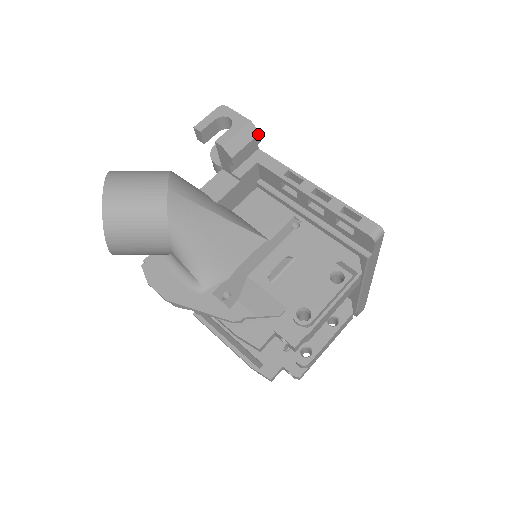
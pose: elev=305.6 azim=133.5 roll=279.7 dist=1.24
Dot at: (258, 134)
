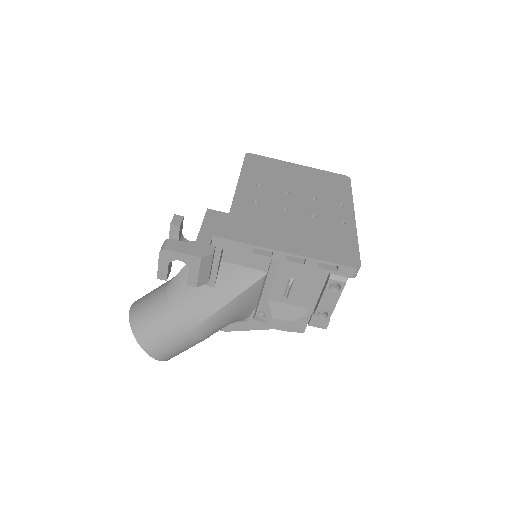
Dot at: (213, 255)
